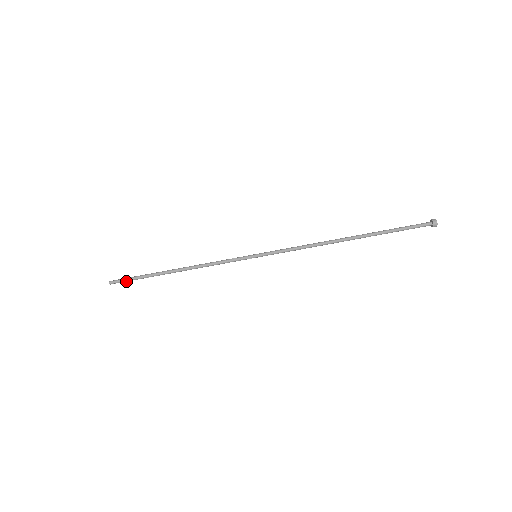
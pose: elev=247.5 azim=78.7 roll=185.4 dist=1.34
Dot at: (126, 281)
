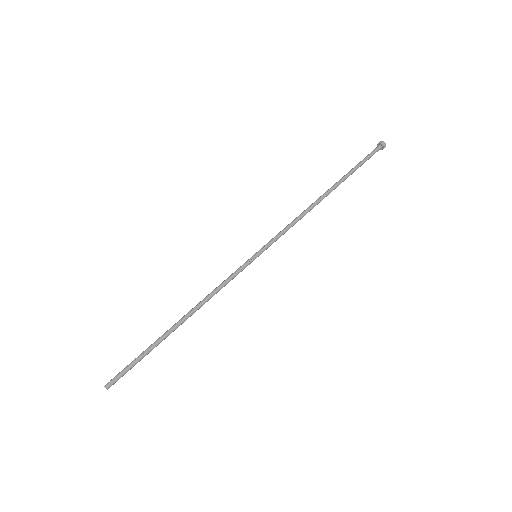
Dot at: (125, 371)
